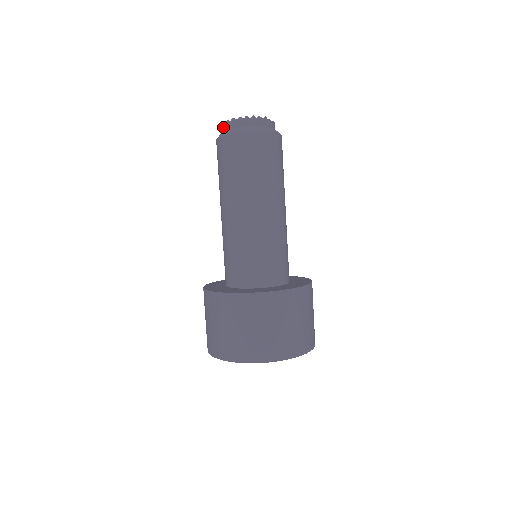
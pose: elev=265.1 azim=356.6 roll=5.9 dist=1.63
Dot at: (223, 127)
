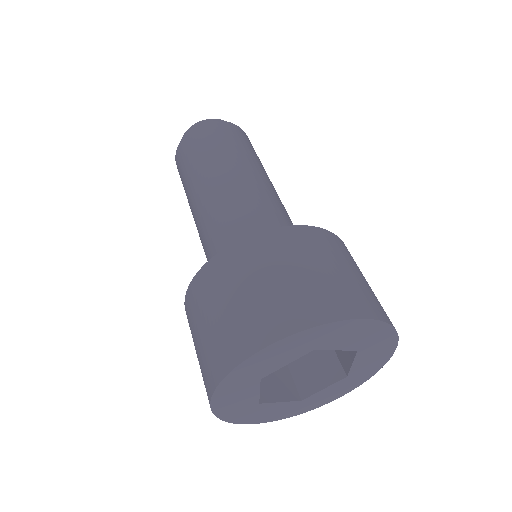
Dot at: occluded
